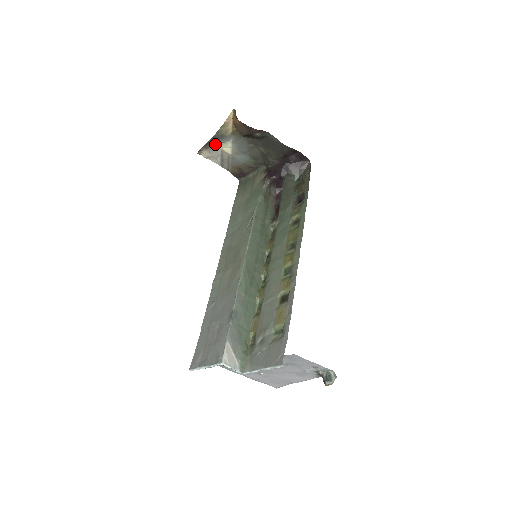
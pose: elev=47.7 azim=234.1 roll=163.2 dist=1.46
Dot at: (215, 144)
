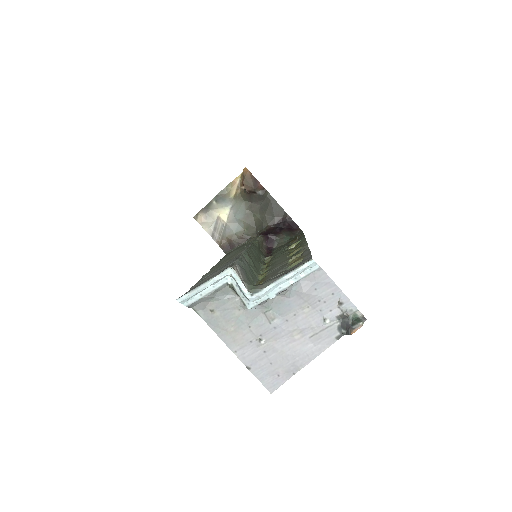
Dot at: (214, 208)
